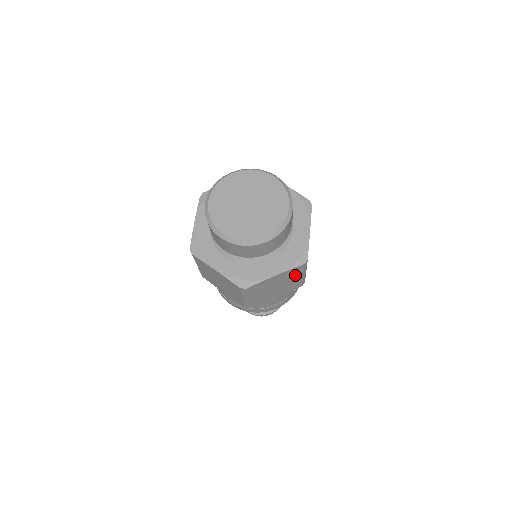
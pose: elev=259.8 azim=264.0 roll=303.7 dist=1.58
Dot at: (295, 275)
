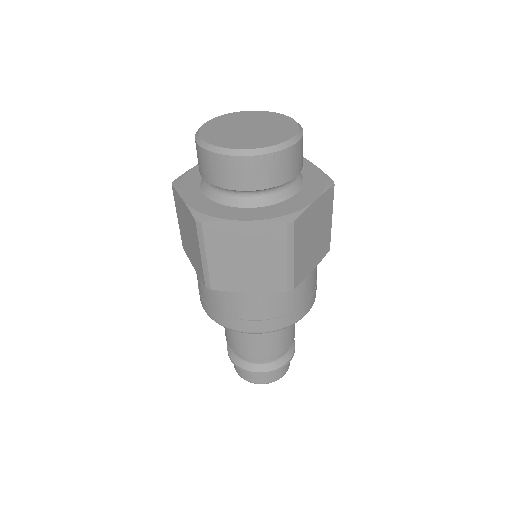
Dot at: (327, 213)
